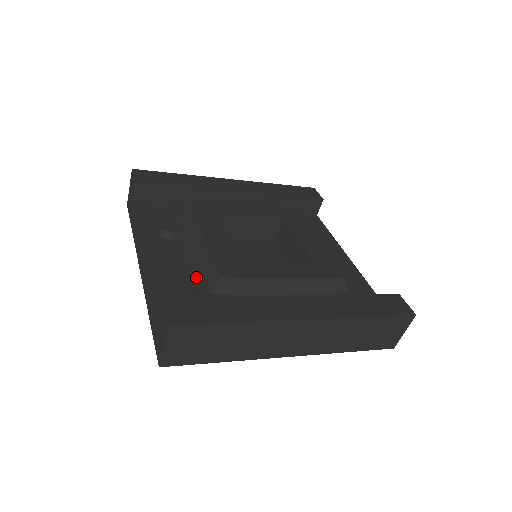
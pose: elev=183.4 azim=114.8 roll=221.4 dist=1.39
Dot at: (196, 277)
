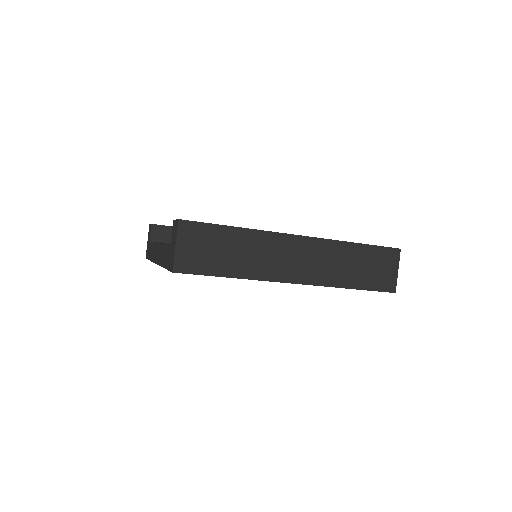
Dot at: occluded
